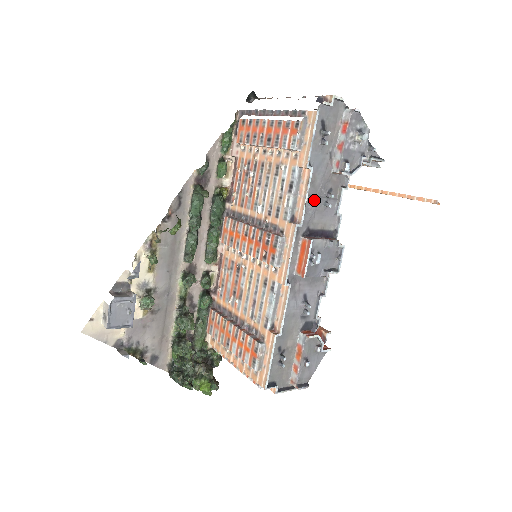
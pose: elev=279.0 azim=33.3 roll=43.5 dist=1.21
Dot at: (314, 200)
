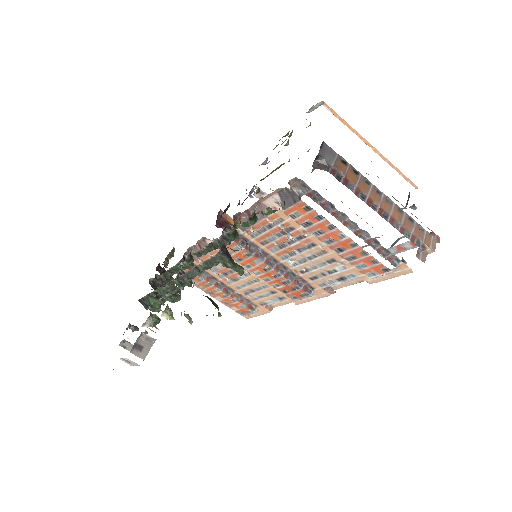
Dot at: occluded
